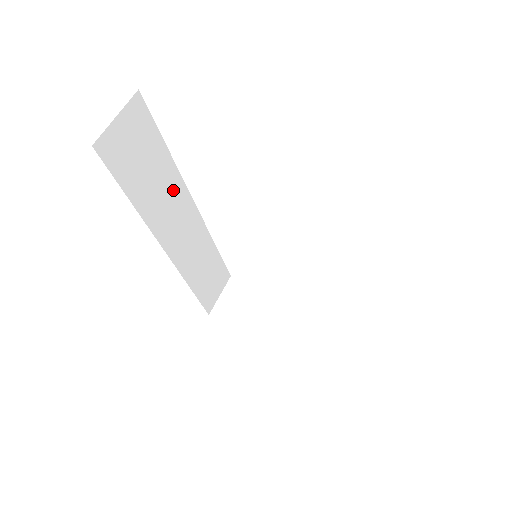
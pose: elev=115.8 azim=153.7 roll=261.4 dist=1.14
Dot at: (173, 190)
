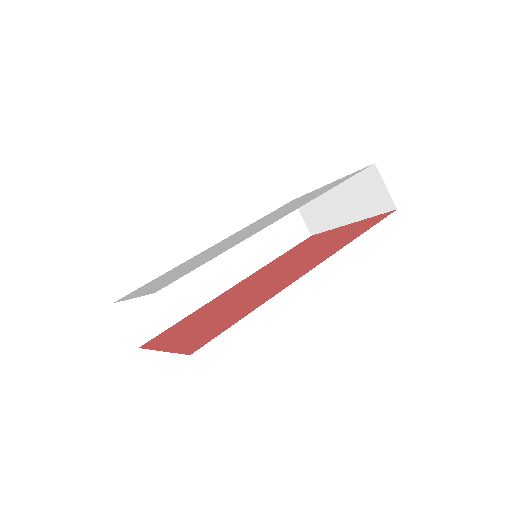
Dot at: (190, 274)
